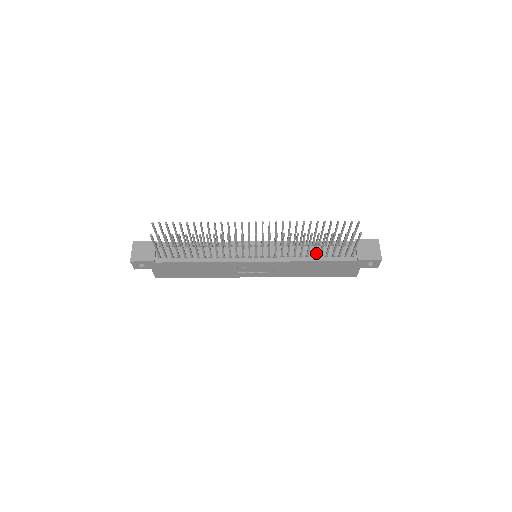
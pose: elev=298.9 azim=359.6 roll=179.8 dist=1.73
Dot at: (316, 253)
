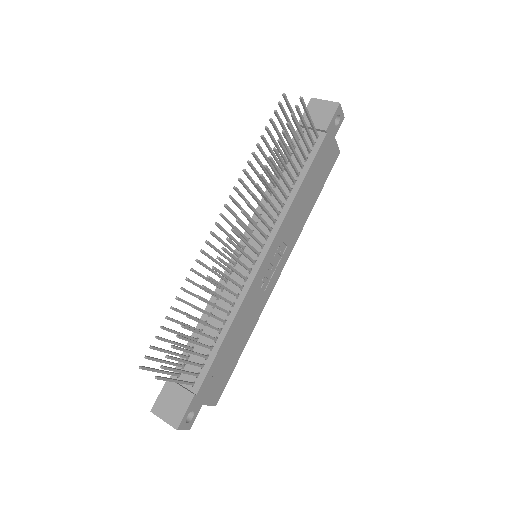
Dot at: occluded
